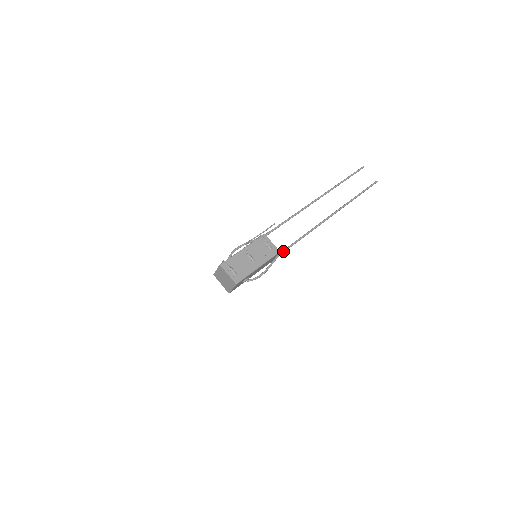
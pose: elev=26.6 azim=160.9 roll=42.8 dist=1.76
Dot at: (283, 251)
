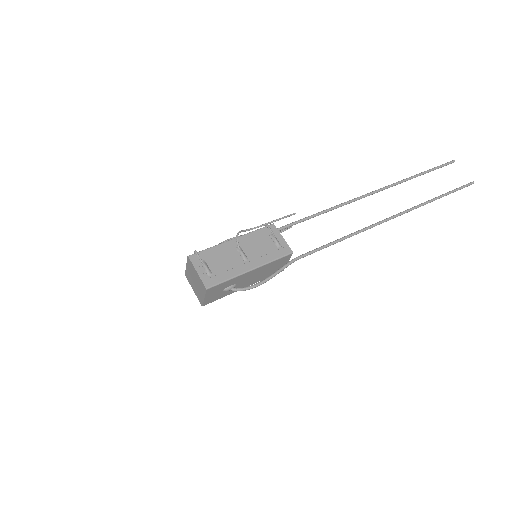
Dot at: (302, 255)
